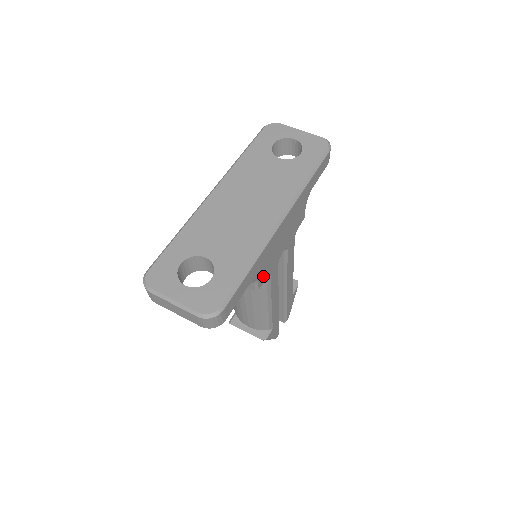
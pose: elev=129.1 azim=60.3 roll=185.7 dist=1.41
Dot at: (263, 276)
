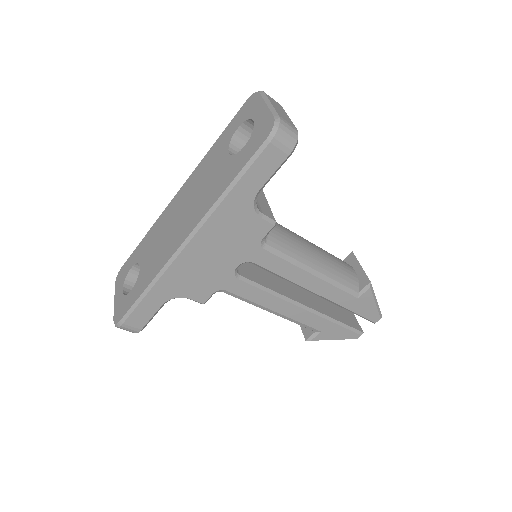
Dot at: (200, 292)
